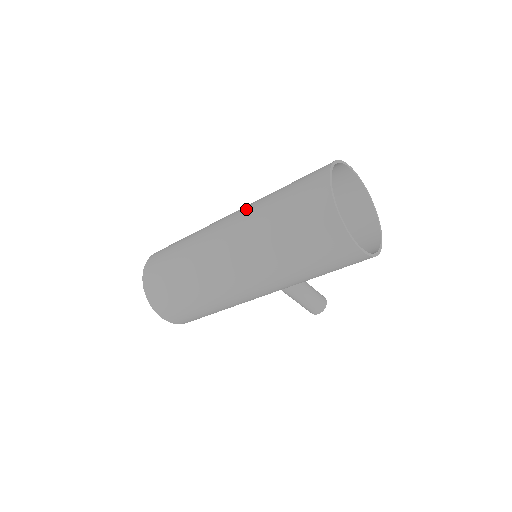
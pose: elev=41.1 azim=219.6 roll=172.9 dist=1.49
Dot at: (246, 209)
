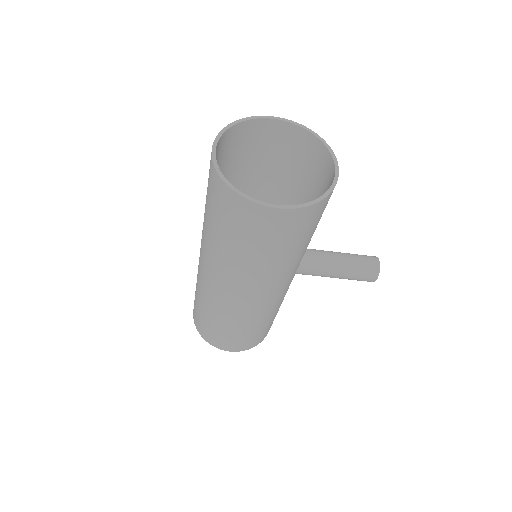
Dot at: occluded
